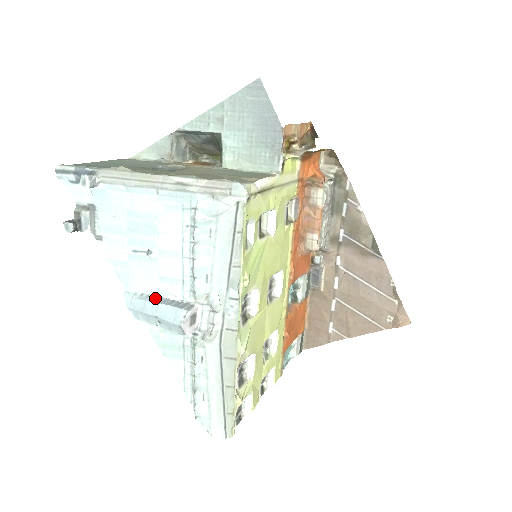
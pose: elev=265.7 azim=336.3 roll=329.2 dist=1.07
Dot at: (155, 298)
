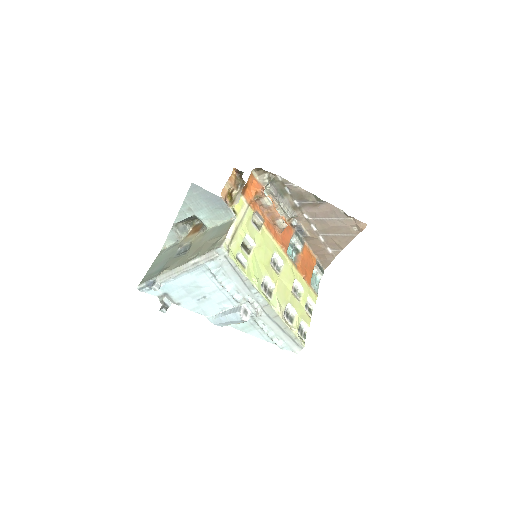
Dot at: (222, 313)
